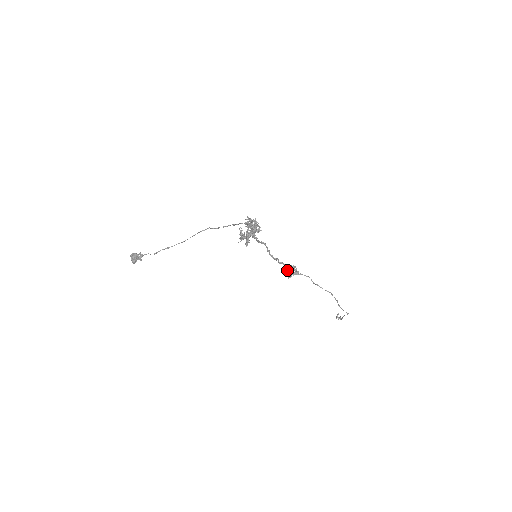
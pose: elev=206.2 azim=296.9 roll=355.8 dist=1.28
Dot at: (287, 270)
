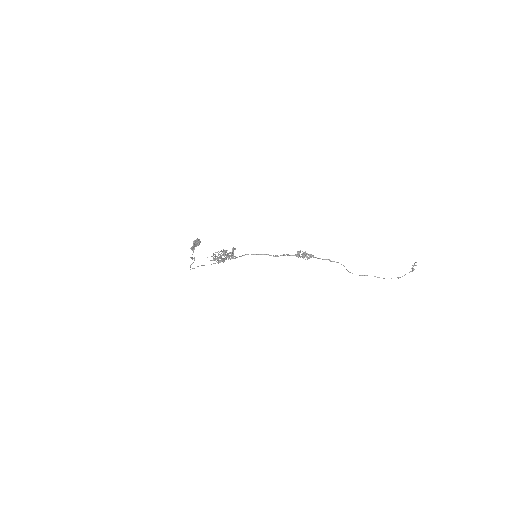
Dot at: occluded
